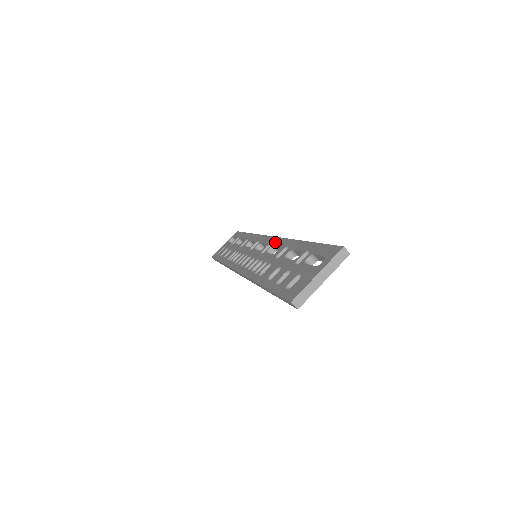
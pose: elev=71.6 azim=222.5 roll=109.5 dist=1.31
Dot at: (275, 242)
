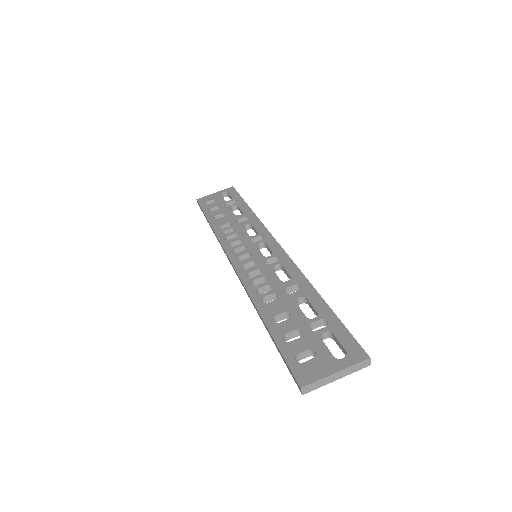
Dot at: (285, 261)
